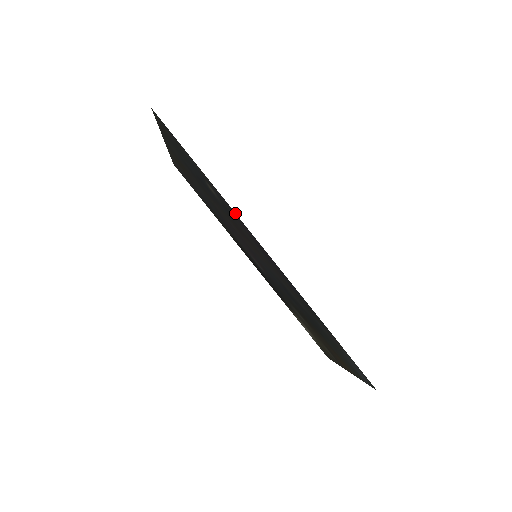
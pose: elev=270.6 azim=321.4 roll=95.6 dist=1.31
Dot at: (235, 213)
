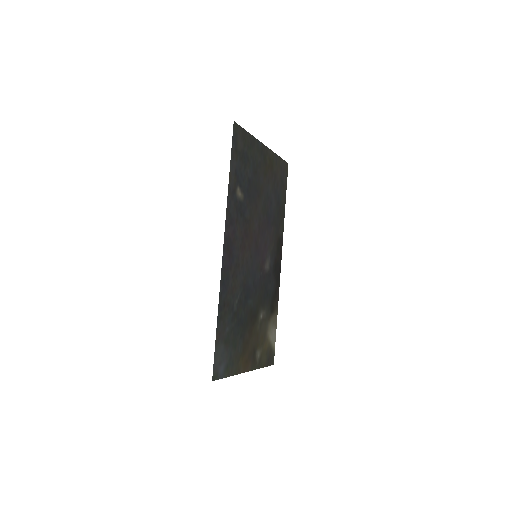
Dot at: (226, 215)
